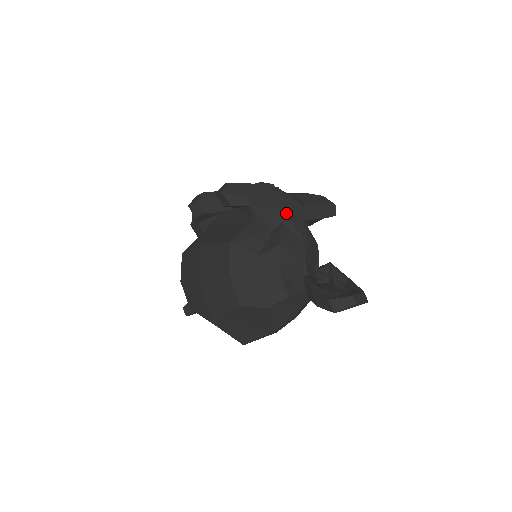
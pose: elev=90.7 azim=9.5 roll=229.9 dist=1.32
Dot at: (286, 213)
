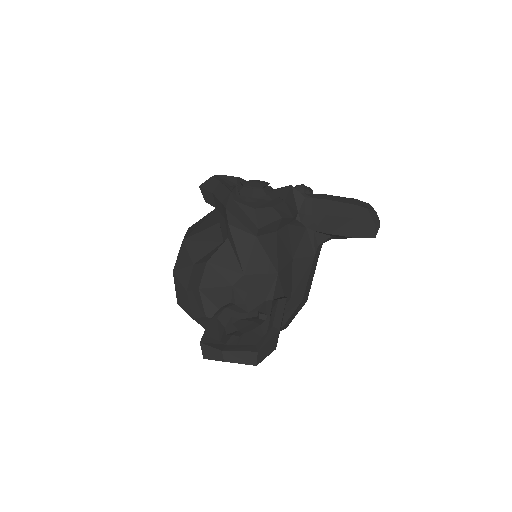
Dot at: (229, 229)
